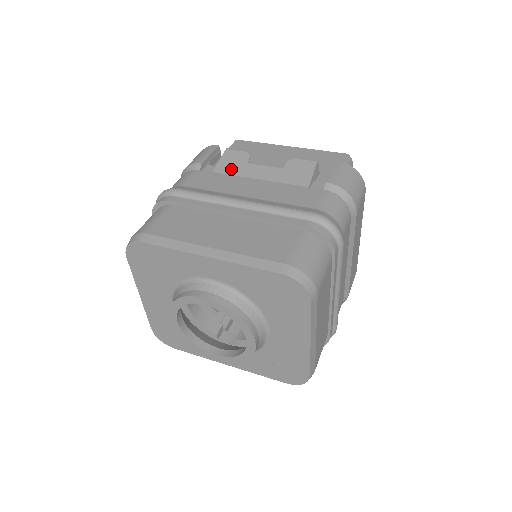
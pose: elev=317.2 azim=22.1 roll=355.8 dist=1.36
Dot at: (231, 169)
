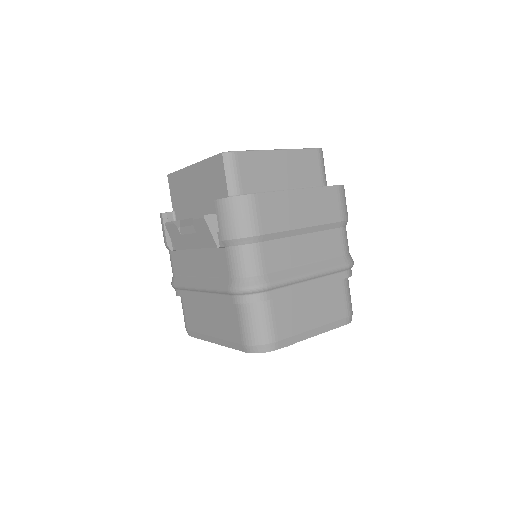
Dot at: (179, 244)
